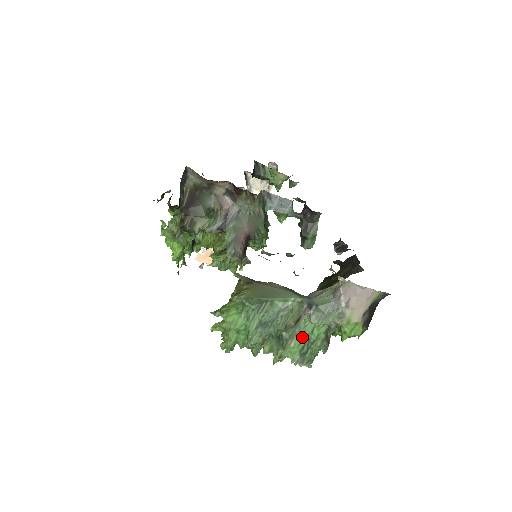
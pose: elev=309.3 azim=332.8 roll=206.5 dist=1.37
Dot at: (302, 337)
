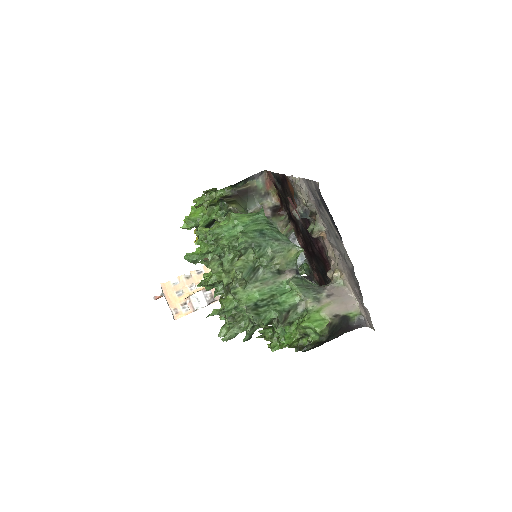
Dot at: (269, 291)
